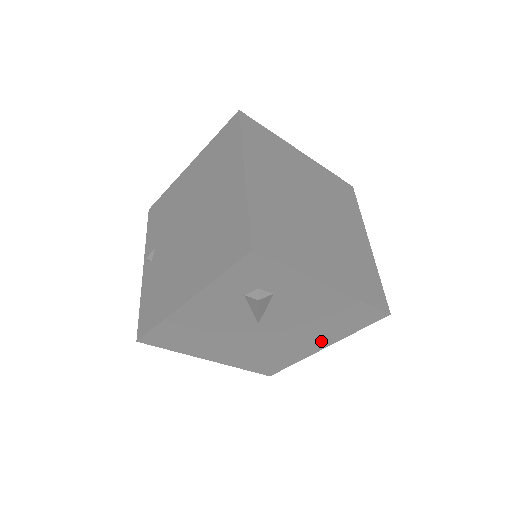
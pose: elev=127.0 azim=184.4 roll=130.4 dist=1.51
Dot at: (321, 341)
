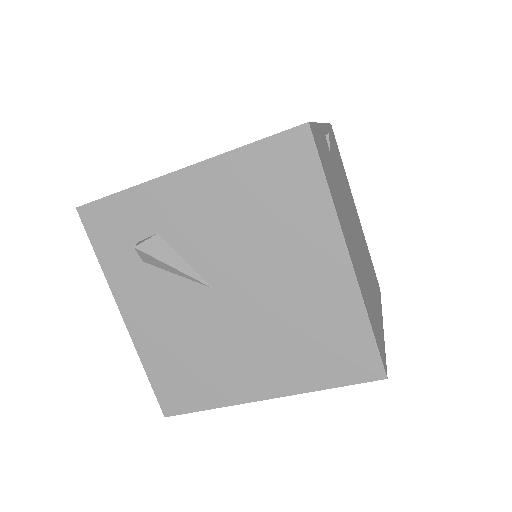
Dot at: (321, 249)
